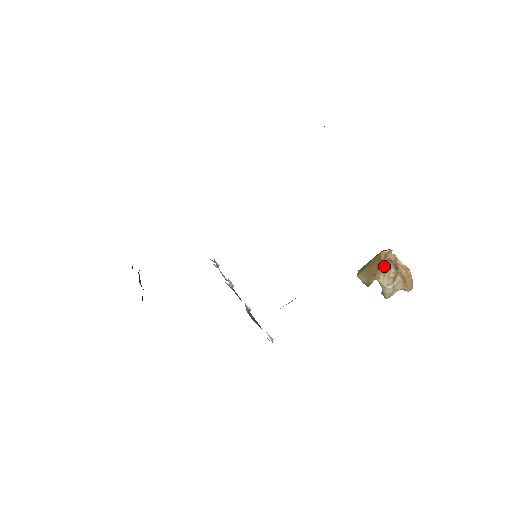
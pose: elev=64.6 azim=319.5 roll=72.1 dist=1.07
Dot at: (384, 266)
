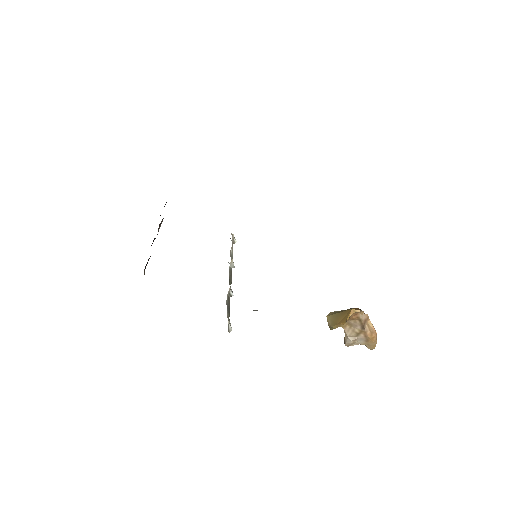
Dot at: (352, 320)
